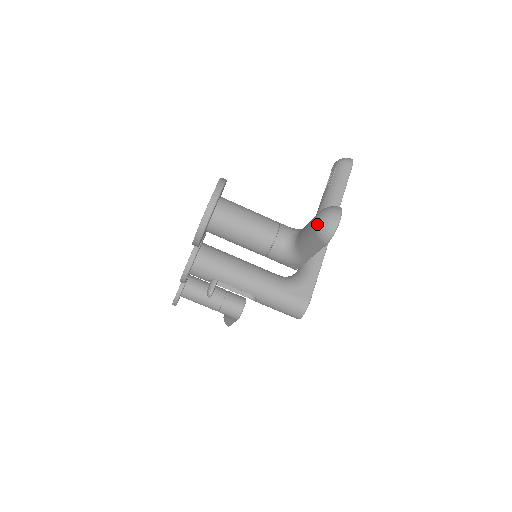
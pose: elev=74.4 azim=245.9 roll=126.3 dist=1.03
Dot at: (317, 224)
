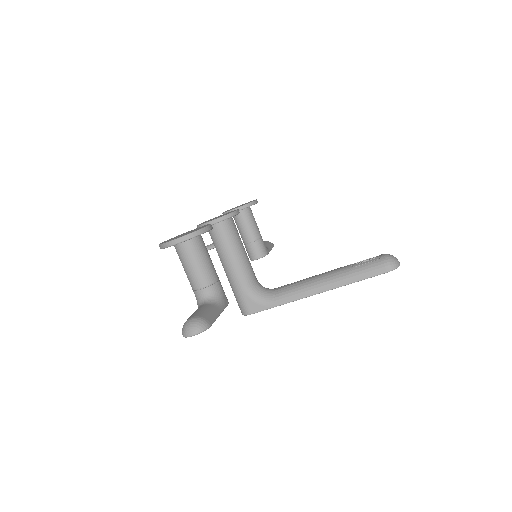
Dot at: (186, 322)
